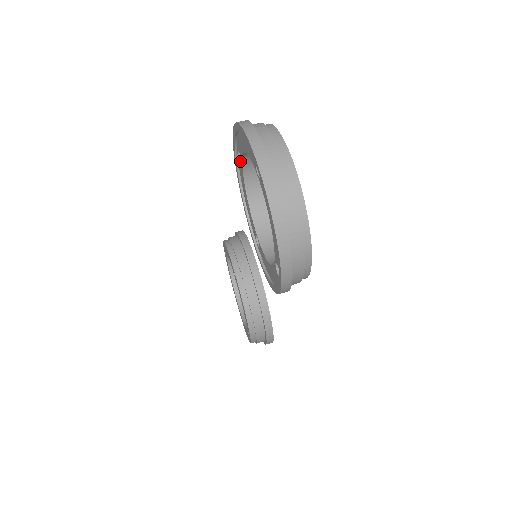
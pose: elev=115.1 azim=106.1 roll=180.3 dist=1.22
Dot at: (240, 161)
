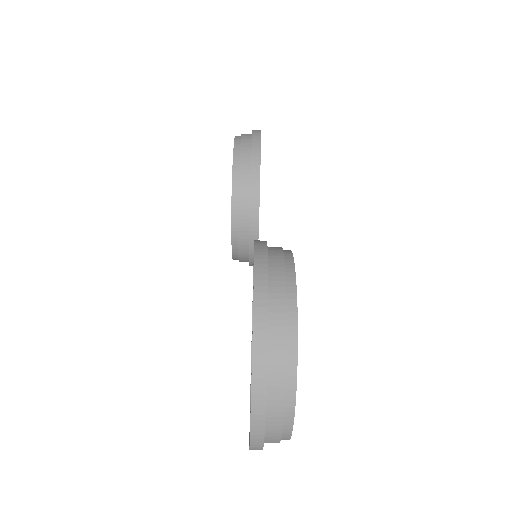
Dot at: occluded
